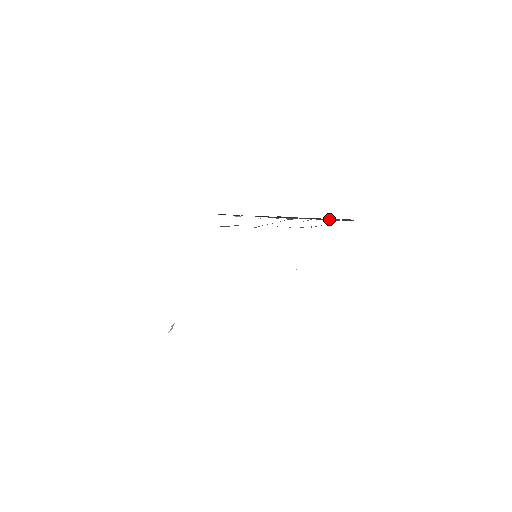
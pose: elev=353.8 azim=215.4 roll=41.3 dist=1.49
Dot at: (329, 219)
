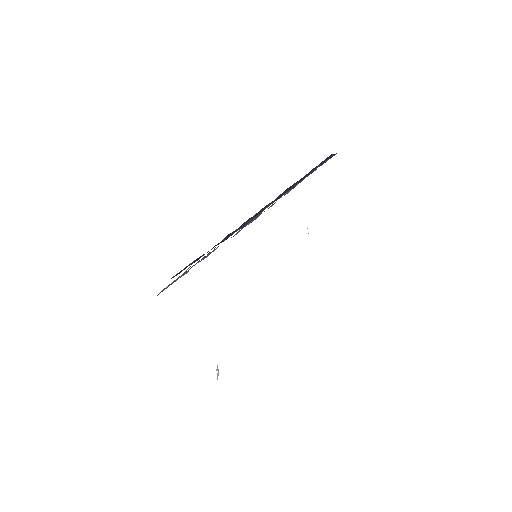
Dot at: (305, 176)
